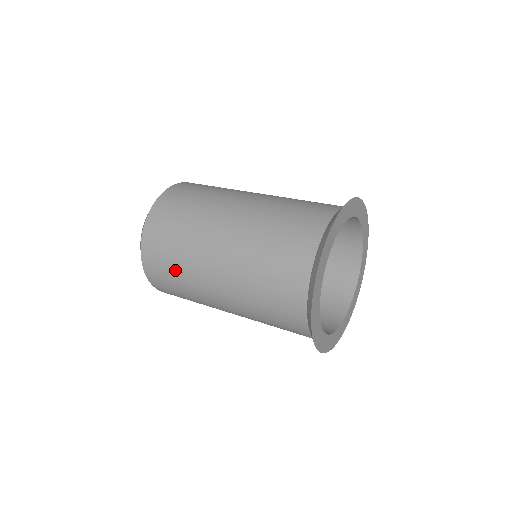
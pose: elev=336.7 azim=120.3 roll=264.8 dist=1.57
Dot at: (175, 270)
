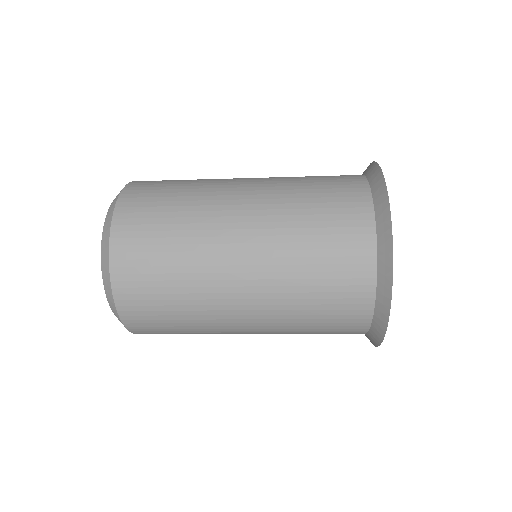
Dot at: (171, 270)
